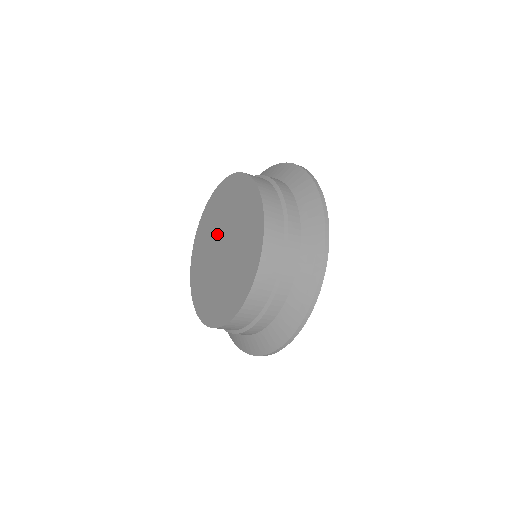
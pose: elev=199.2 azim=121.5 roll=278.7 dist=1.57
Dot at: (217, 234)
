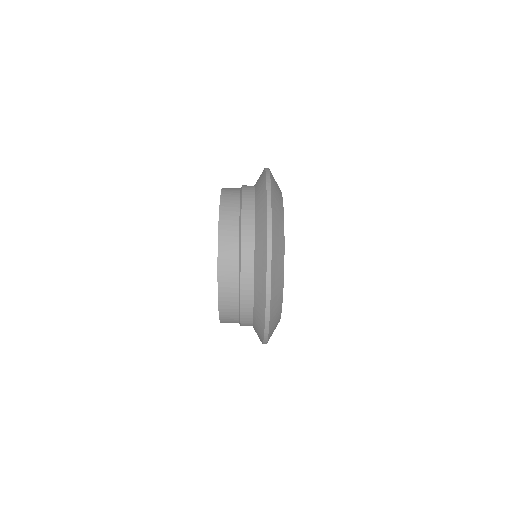
Dot at: occluded
